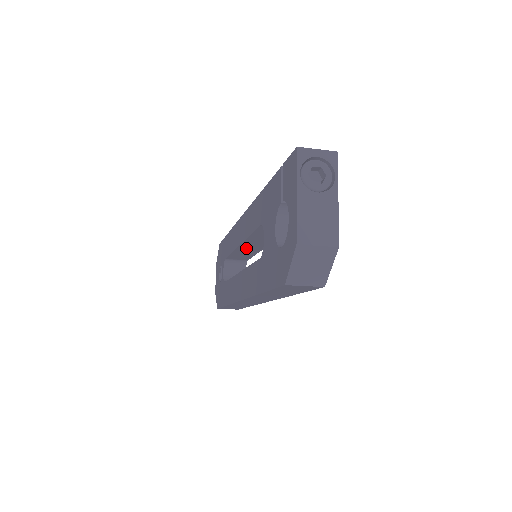
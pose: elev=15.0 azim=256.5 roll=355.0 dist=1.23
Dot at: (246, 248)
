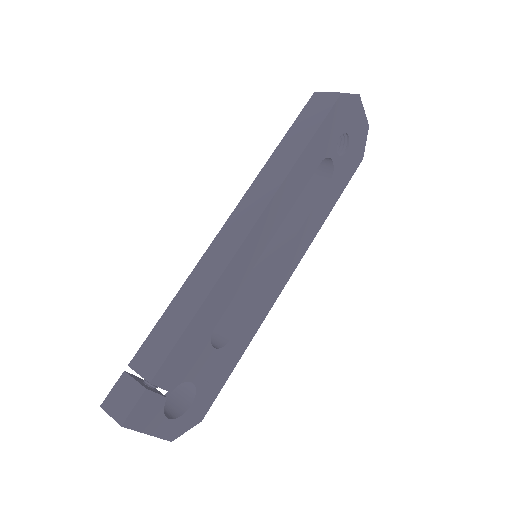
Dot at: occluded
